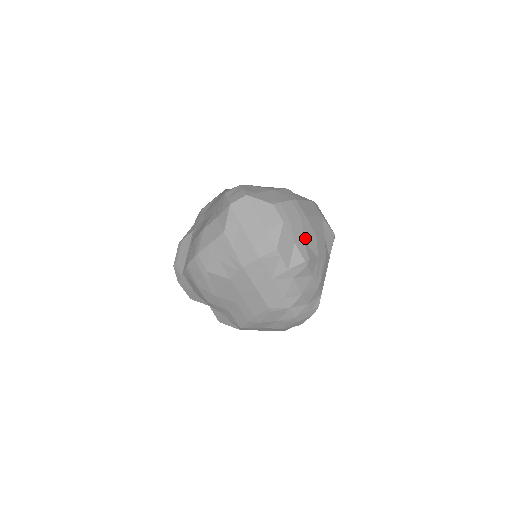
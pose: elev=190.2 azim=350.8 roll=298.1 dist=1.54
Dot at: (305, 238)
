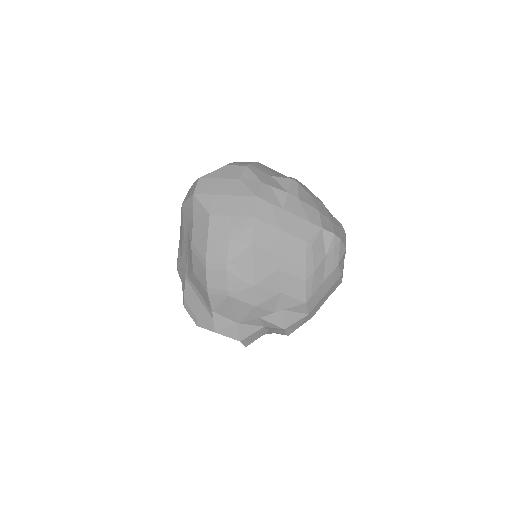
Dot at: (275, 174)
